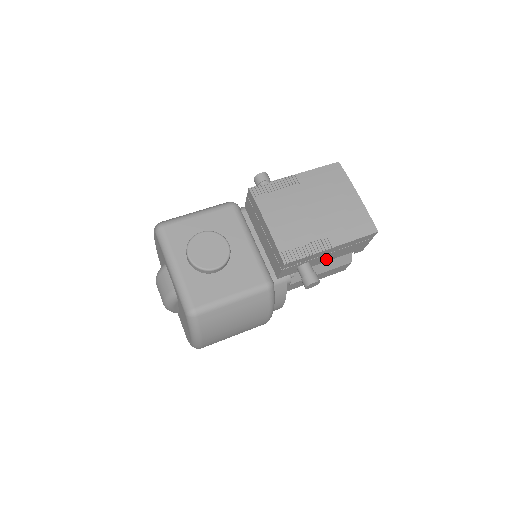
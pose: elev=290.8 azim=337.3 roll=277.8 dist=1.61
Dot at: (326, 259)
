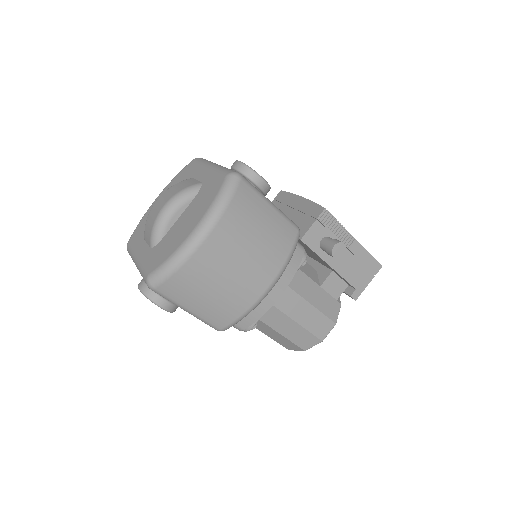
Dot at: (338, 264)
